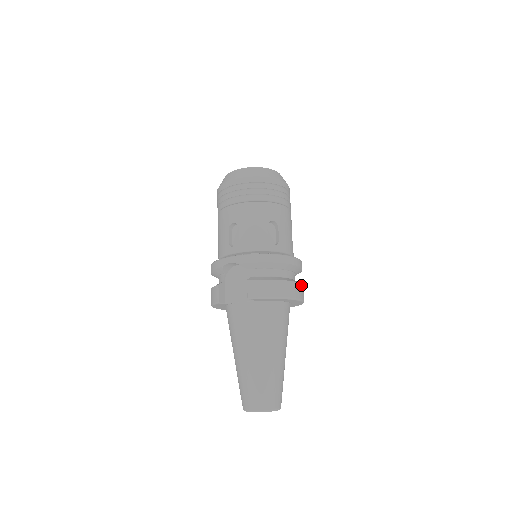
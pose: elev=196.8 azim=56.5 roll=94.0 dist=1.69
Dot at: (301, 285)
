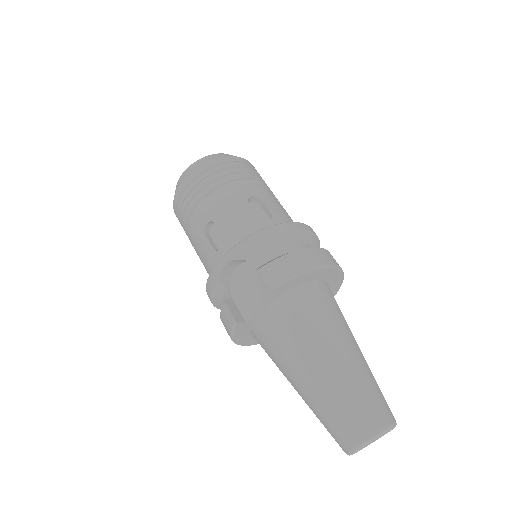
Dot at: (328, 252)
